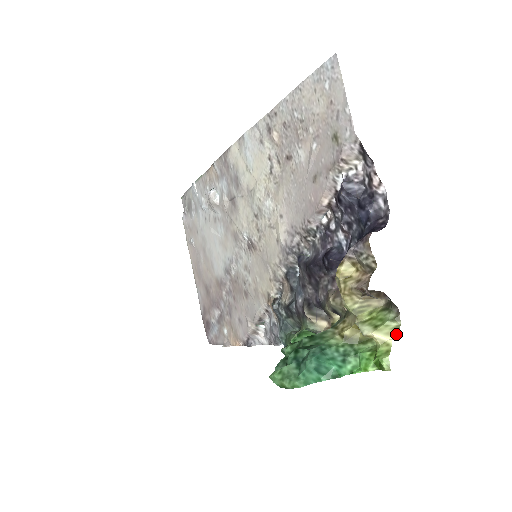
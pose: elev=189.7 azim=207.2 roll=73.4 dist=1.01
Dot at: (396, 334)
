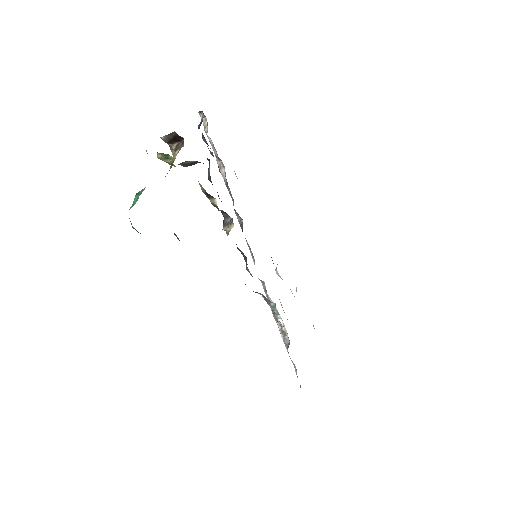
Dot at: occluded
